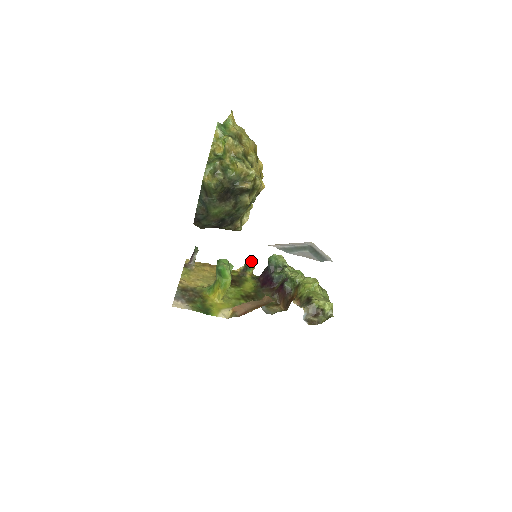
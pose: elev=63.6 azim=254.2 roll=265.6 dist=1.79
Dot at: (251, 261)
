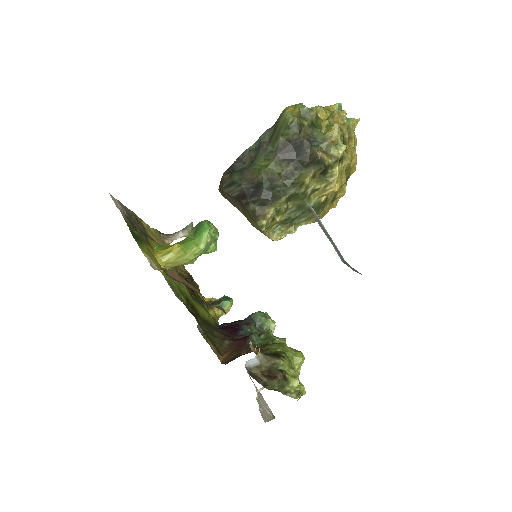
Dot at: (232, 299)
